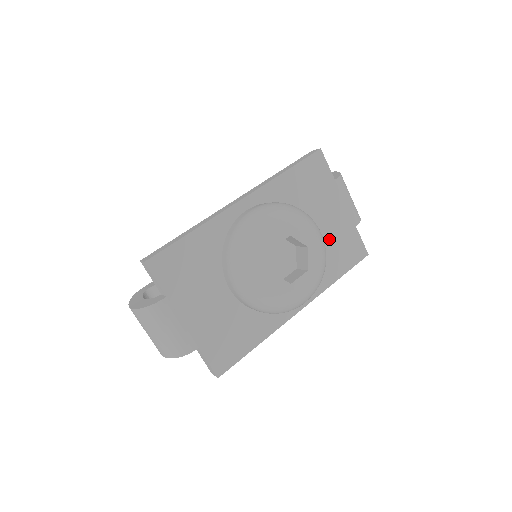
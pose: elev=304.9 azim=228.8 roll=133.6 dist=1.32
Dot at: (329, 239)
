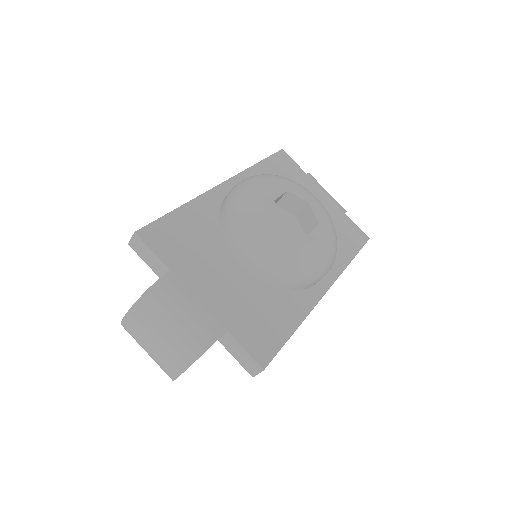
Dot at: occluded
